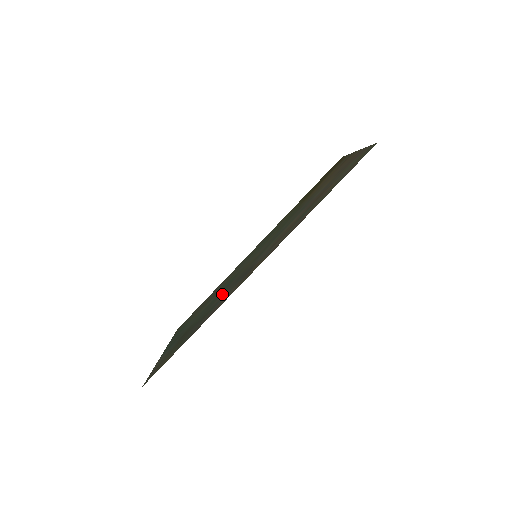
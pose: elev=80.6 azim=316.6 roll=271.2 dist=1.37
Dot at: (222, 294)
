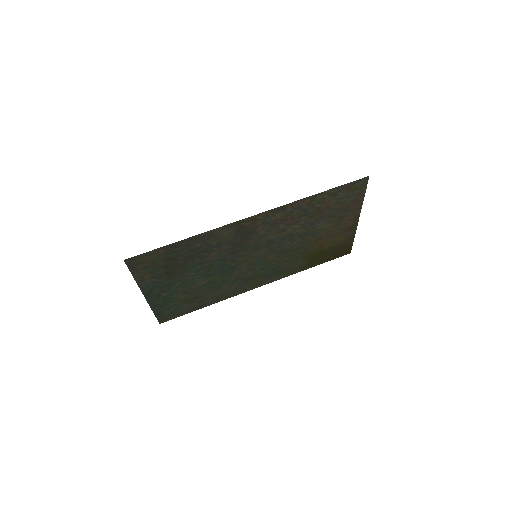
Dot at: (218, 257)
